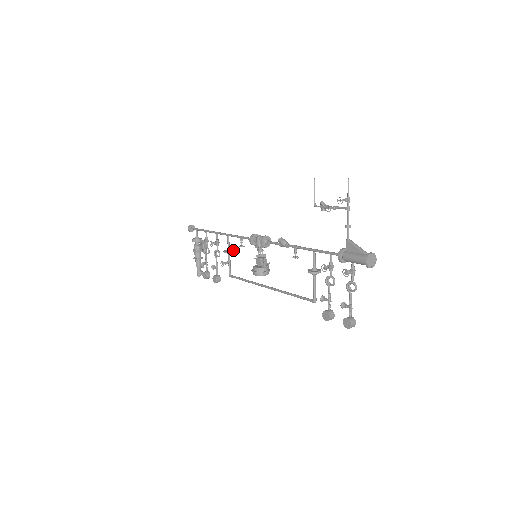
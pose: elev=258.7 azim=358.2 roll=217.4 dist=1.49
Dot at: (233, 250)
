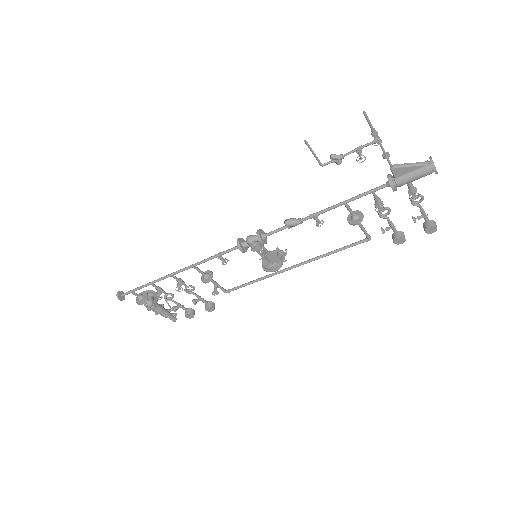
Dot at: (209, 271)
